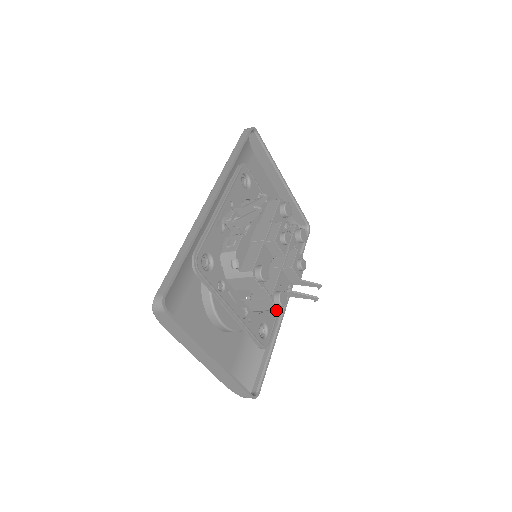
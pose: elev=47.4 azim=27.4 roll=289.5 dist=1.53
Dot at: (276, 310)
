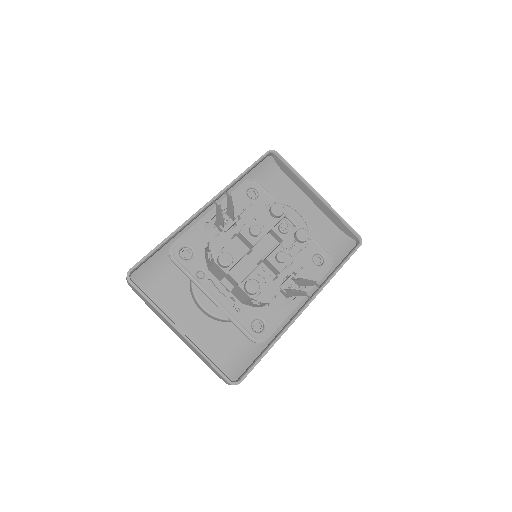
Dot at: (252, 299)
